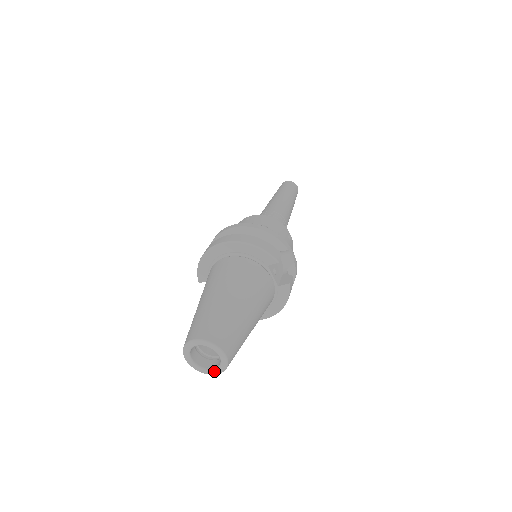
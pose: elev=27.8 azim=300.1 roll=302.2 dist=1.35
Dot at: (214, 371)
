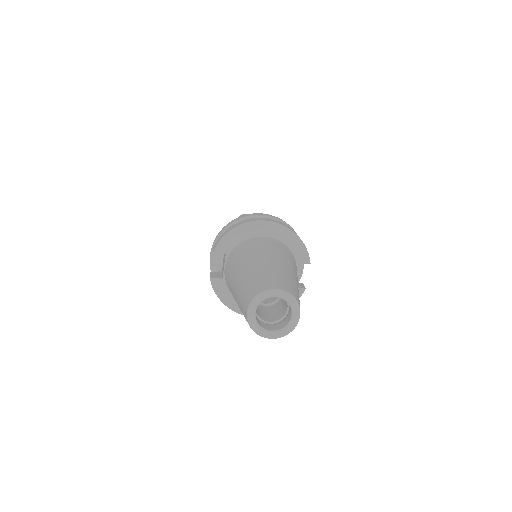
Dot at: (271, 334)
